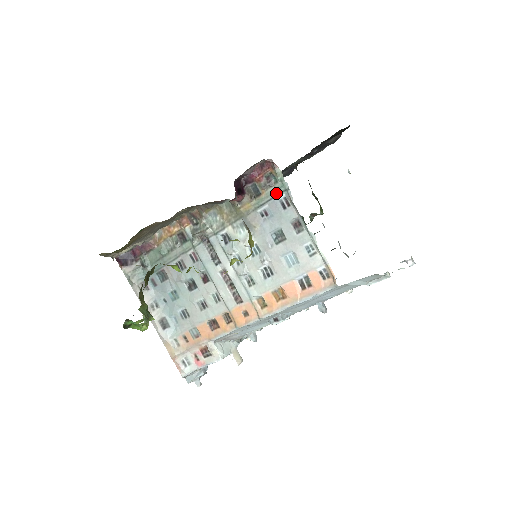
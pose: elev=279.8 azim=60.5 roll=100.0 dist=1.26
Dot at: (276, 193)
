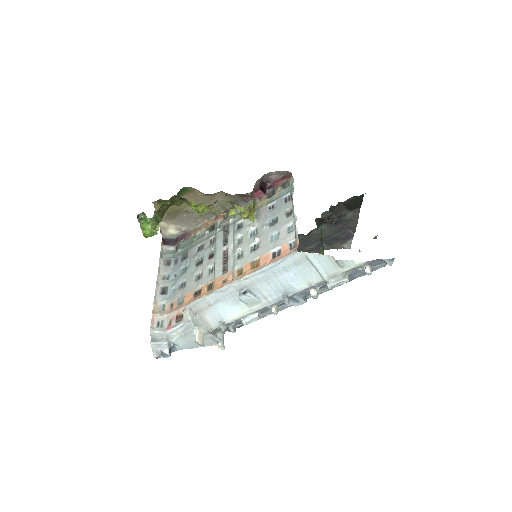
Dot at: (285, 193)
